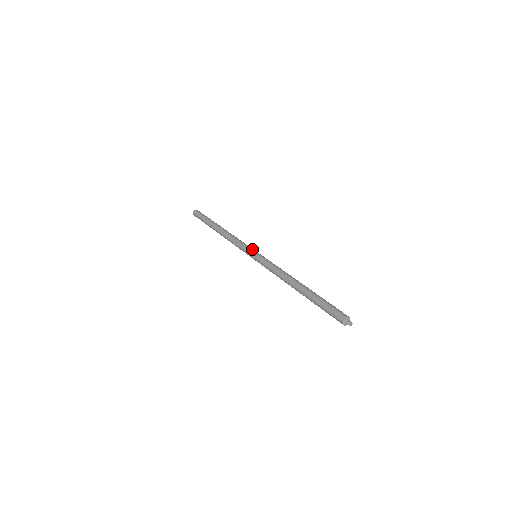
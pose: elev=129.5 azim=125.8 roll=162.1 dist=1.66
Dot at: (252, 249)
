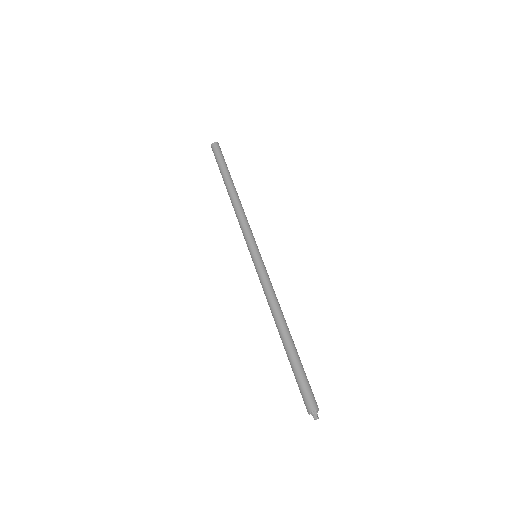
Dot at: (256, 245)
